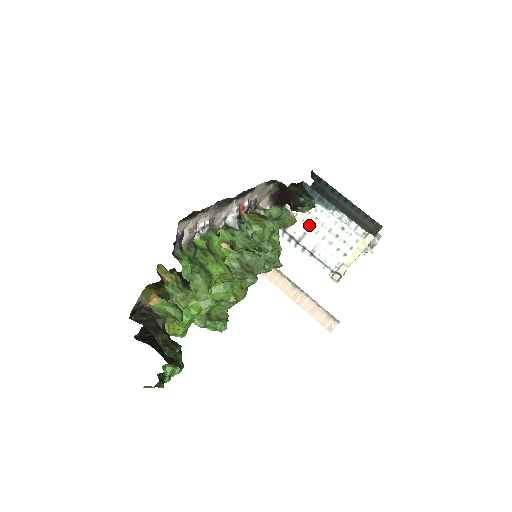
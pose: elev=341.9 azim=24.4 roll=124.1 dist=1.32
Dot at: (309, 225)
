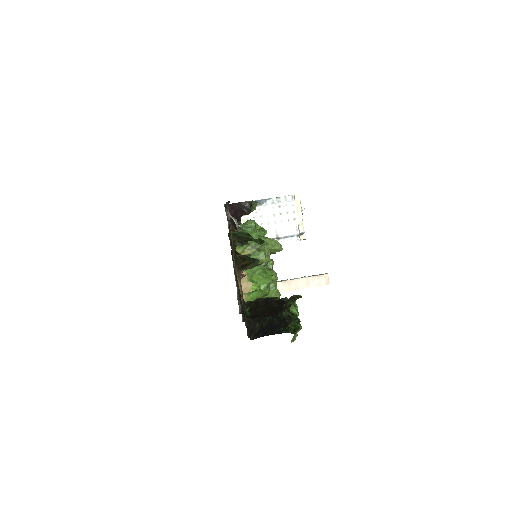
Dot at: (261, 224)
